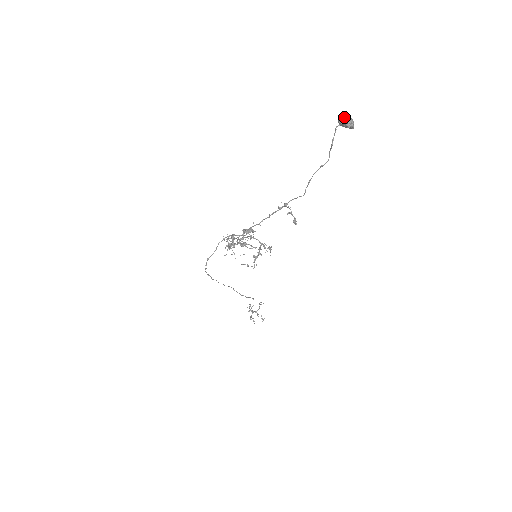
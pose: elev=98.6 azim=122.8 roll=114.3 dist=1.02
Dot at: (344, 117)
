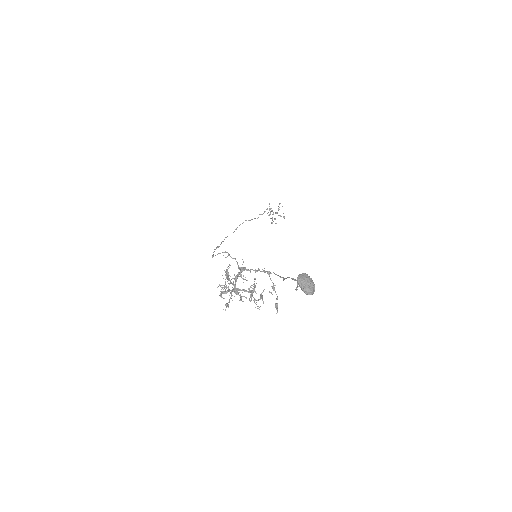
Dot at: (302, 289)
